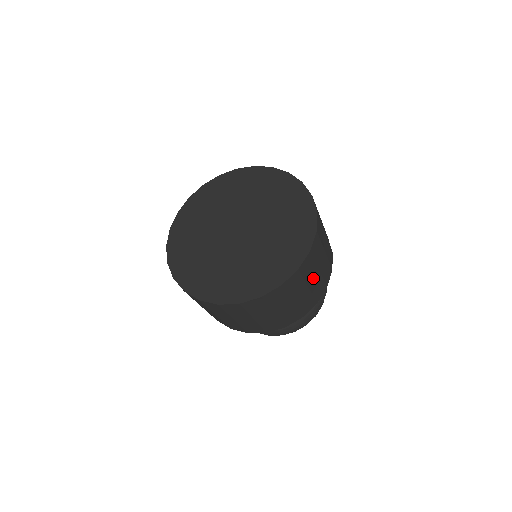
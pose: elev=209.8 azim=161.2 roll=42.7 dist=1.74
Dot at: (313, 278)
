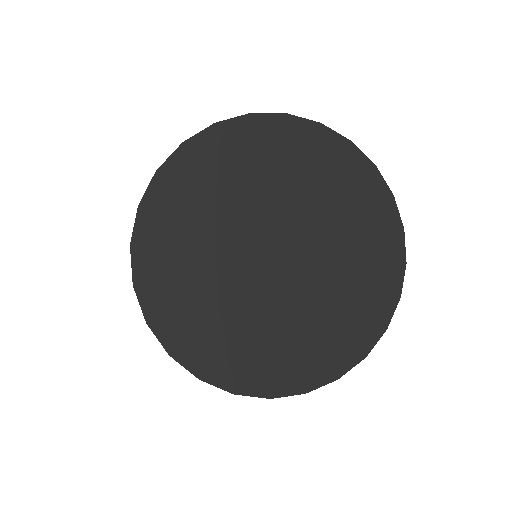
Dot at: occluded
